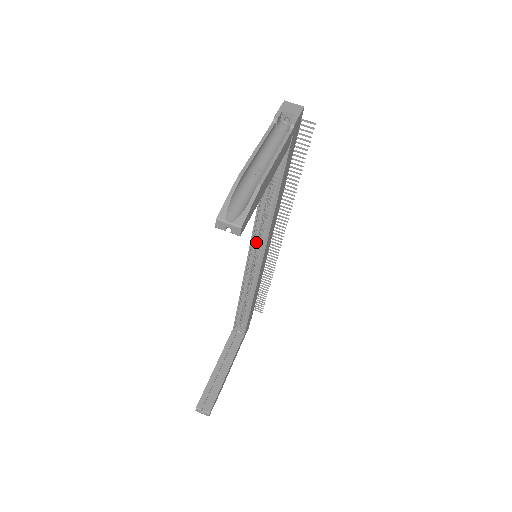
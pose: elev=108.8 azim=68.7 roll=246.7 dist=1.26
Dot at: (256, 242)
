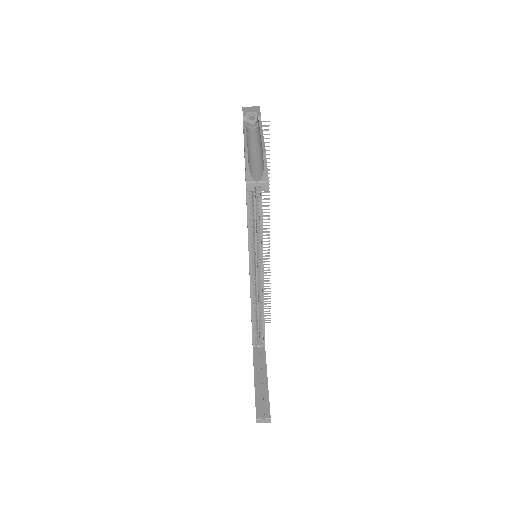
Dot at: (253, 242)
